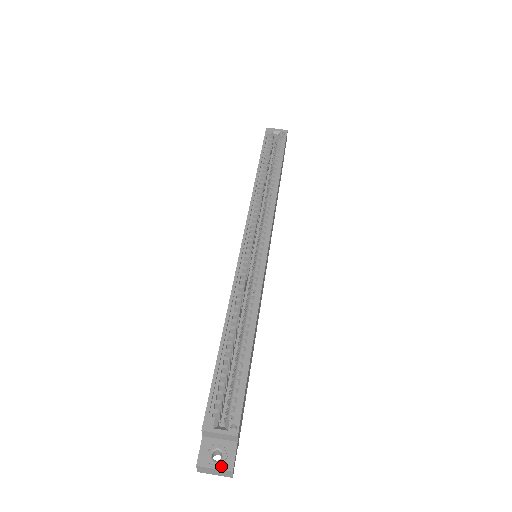
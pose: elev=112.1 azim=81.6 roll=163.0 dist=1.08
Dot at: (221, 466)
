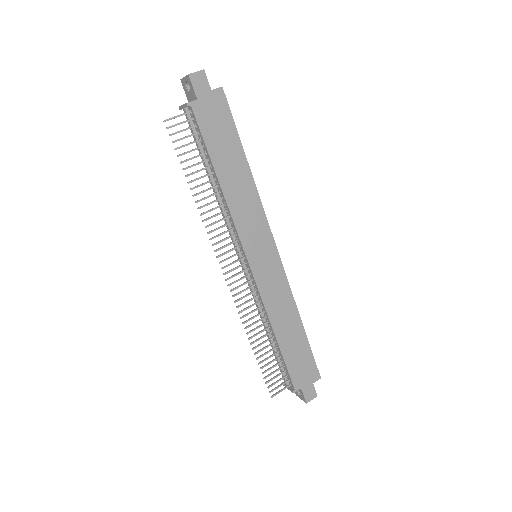
Dot at: occluded
